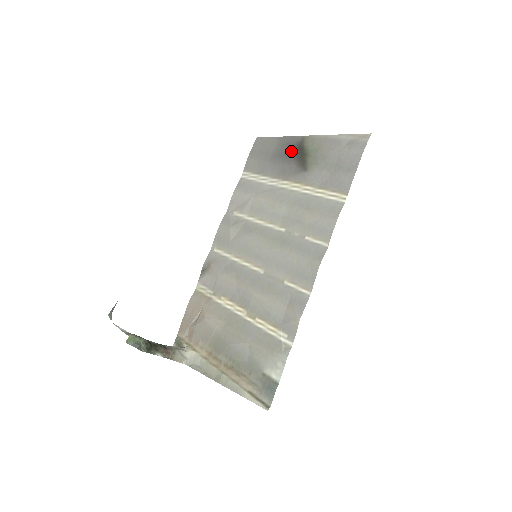
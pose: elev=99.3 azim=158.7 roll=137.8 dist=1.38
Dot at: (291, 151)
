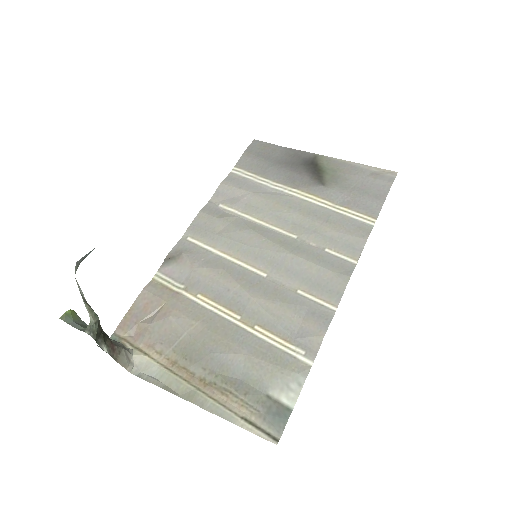
Dot at: (302, 163)
